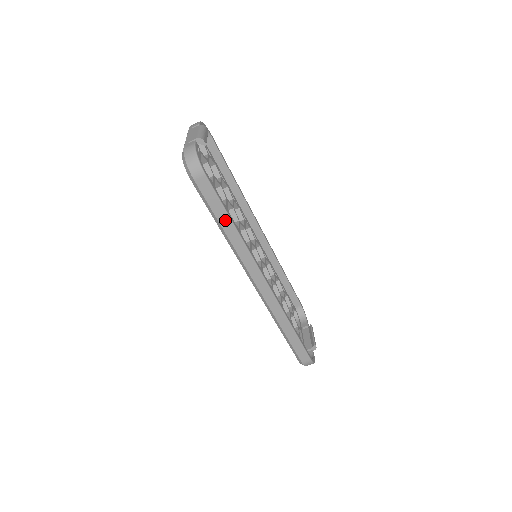
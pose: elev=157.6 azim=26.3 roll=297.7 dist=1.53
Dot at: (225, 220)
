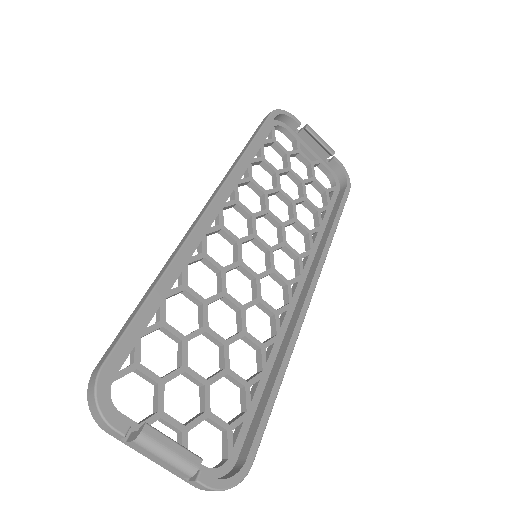
Dot at: occluded
